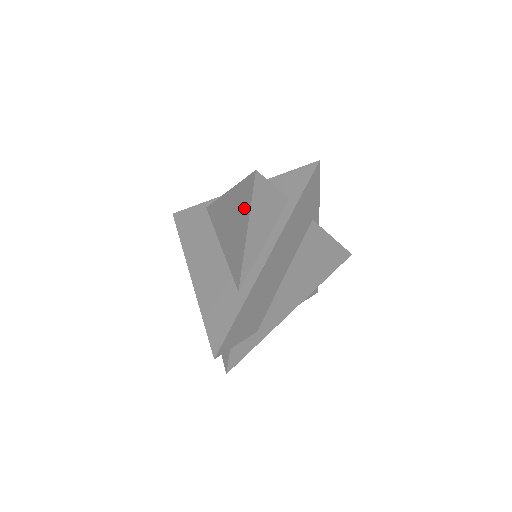
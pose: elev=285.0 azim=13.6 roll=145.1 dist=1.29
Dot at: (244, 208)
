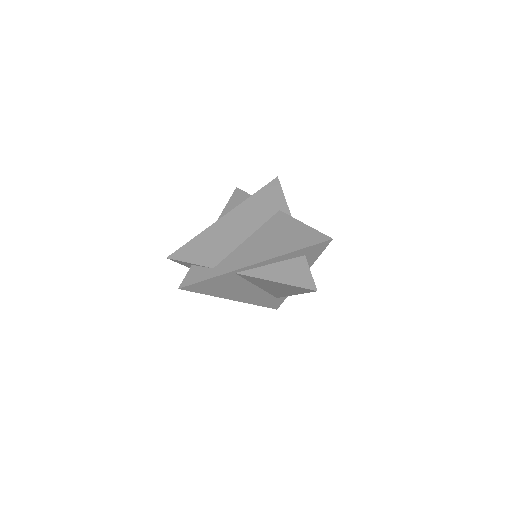
Dot at: occluded
